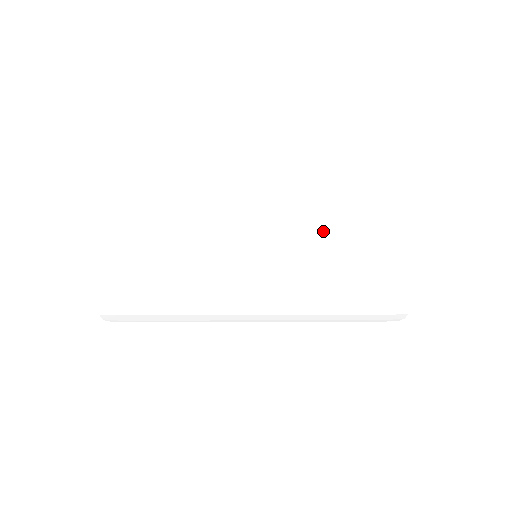
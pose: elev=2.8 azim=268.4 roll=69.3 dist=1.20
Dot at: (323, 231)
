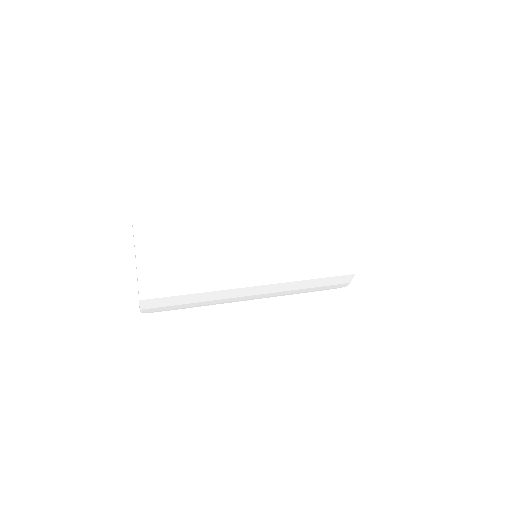
Dot at: (302, 236)
